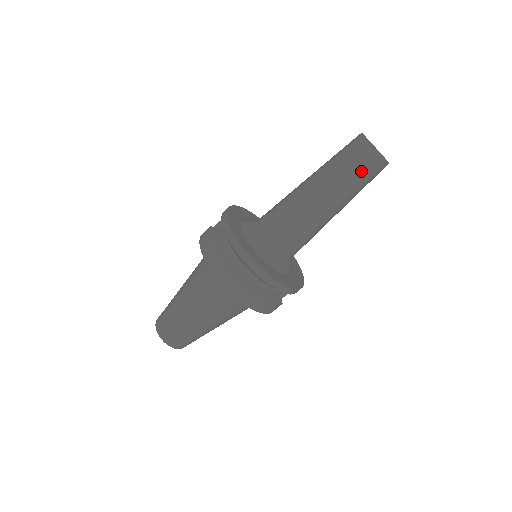
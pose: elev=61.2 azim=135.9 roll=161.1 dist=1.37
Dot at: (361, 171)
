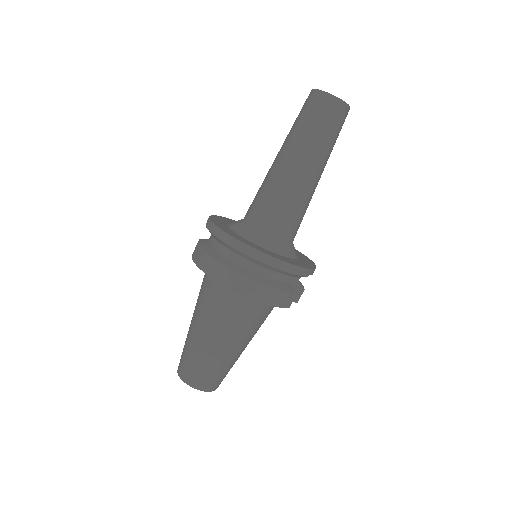
Dot at: (321, 120)
